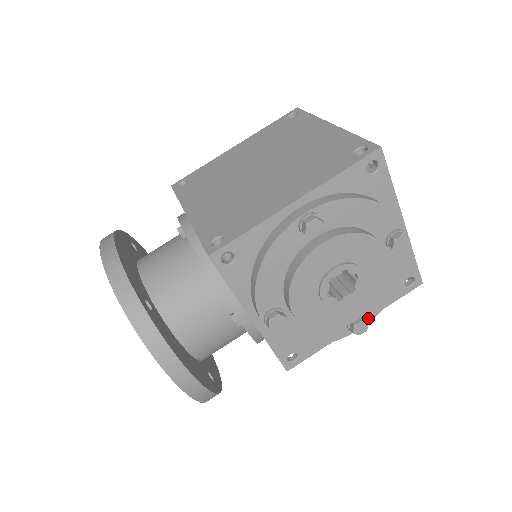
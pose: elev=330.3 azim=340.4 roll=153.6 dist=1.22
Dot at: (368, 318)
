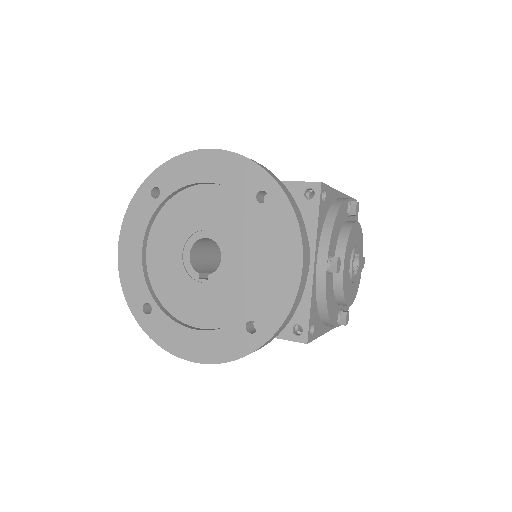
Dot at: occluded
